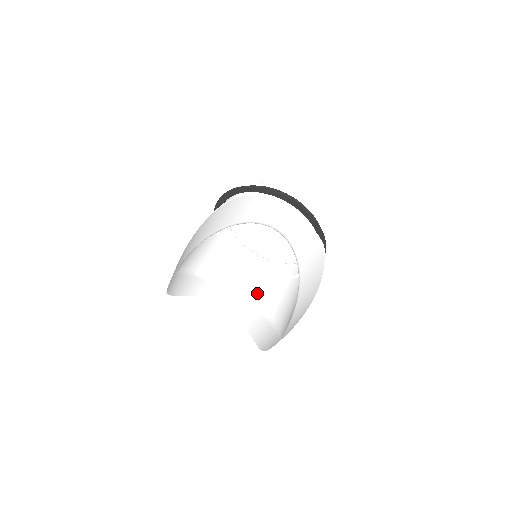
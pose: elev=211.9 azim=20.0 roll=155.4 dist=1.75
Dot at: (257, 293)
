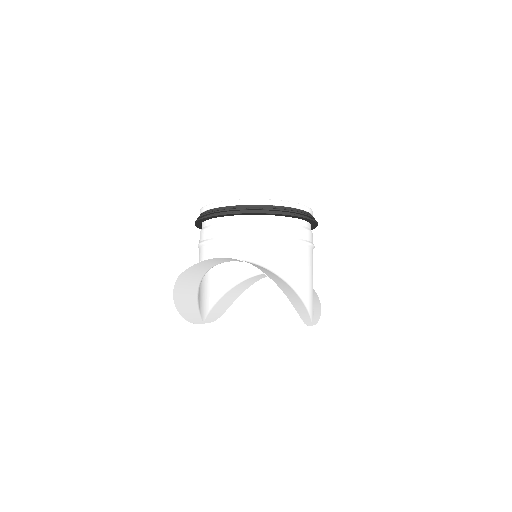
Dot at: occluded
